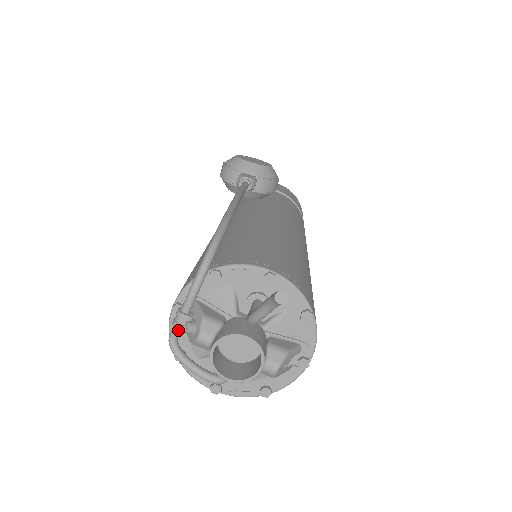
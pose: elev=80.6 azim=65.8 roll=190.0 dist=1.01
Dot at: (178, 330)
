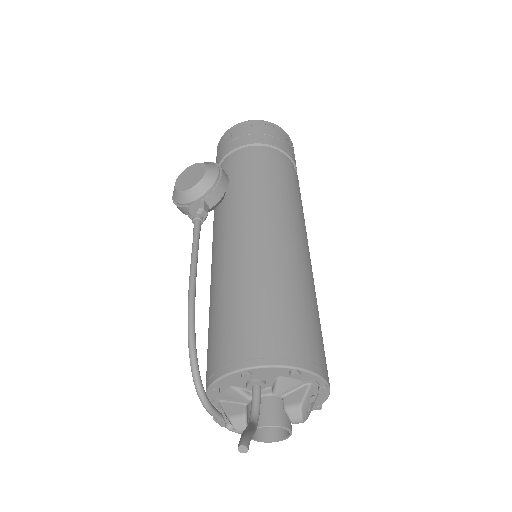
Dot at: occluded
